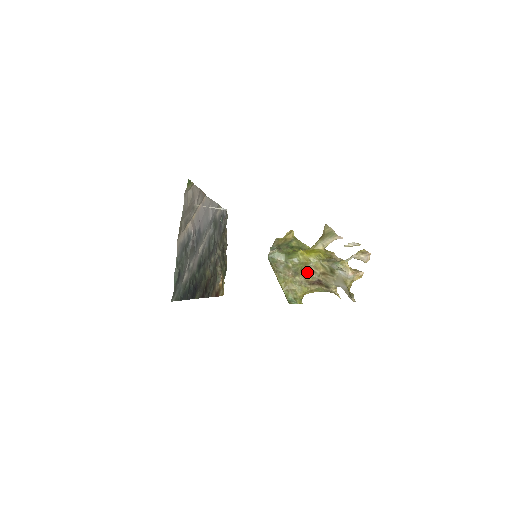
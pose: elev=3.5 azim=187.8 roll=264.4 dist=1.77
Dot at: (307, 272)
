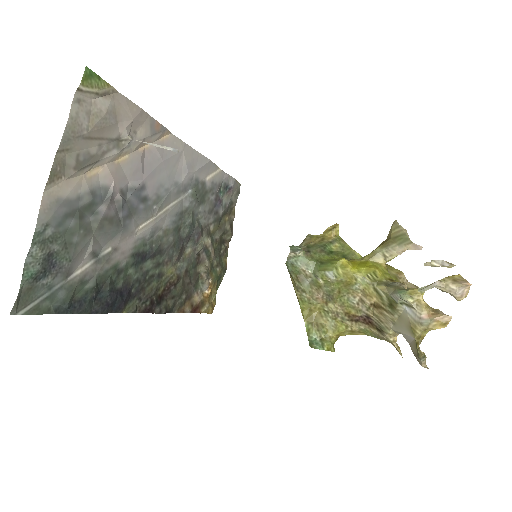
Dot at: (349, 298)
